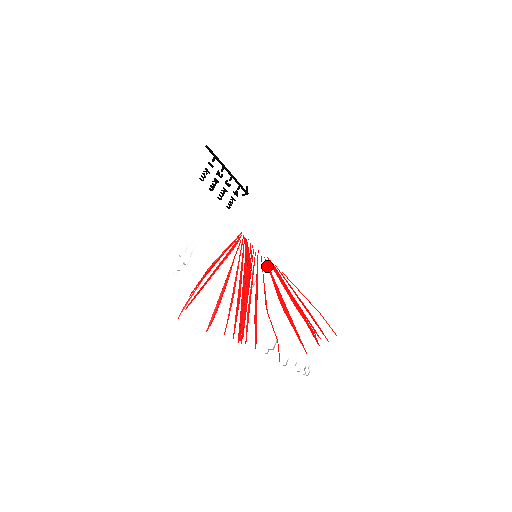
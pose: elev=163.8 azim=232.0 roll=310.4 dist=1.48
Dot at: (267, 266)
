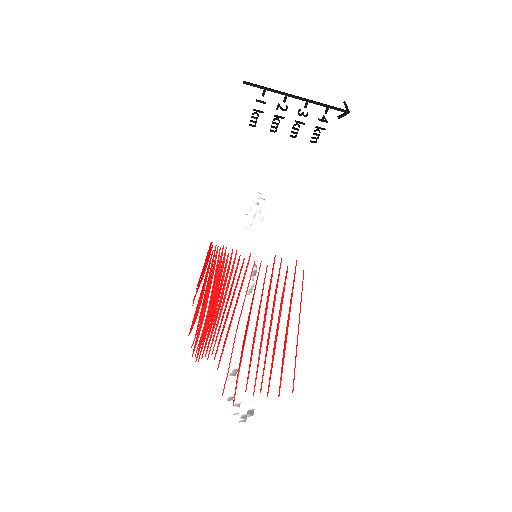
Dot at: occluded
